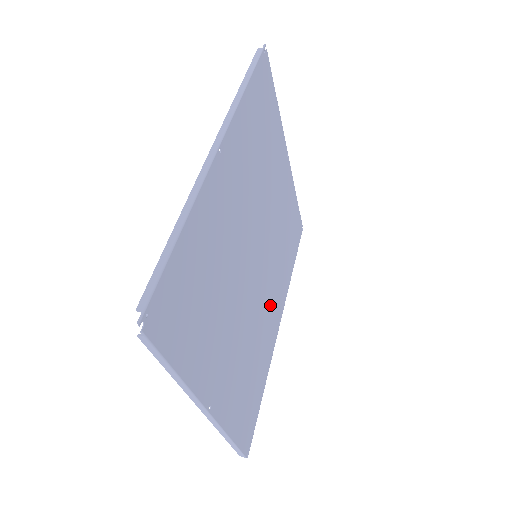
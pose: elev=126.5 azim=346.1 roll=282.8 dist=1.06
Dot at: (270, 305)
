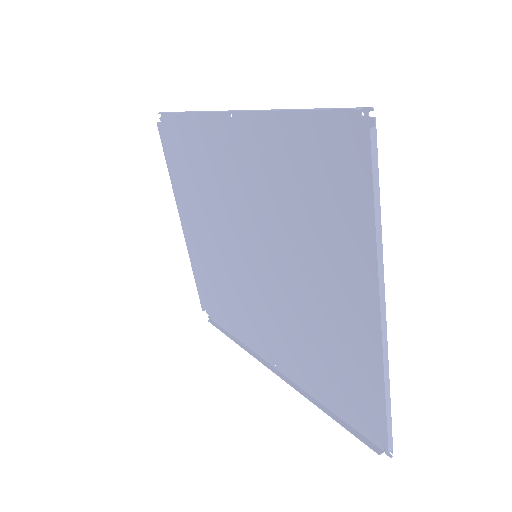
Dot at: (272, 329)
